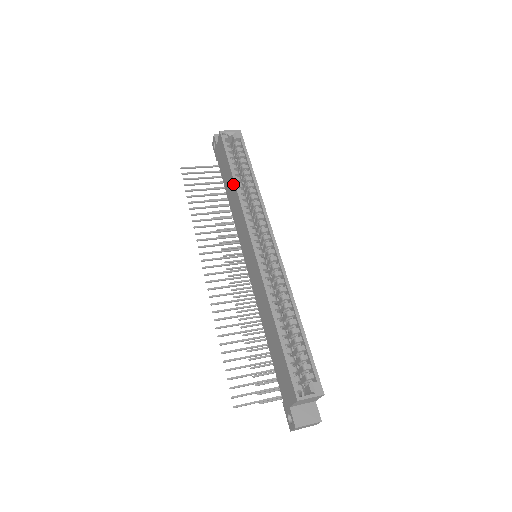
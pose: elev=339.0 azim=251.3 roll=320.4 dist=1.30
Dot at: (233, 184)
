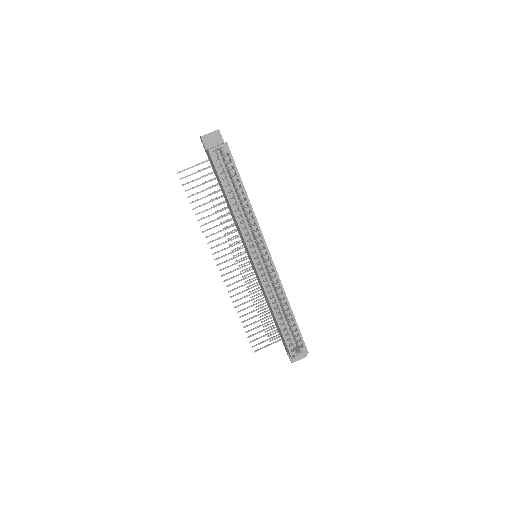
Dot at: (230, 206)
